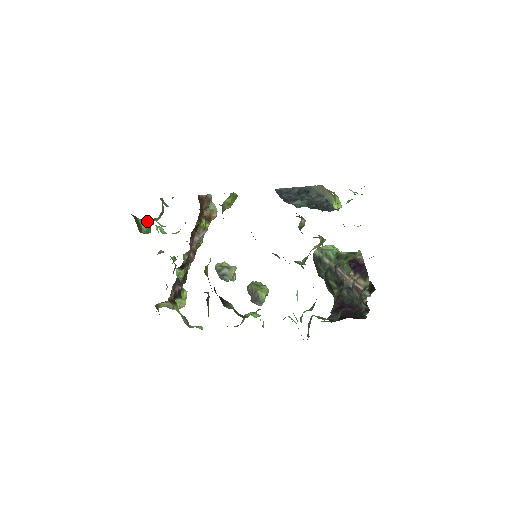
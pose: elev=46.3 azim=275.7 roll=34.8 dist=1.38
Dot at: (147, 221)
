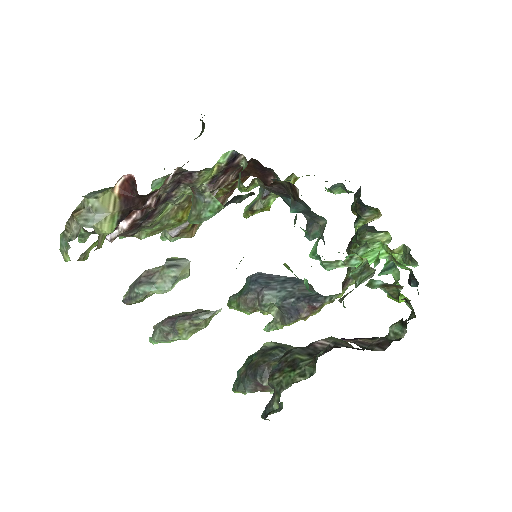
Dot at: occluded
